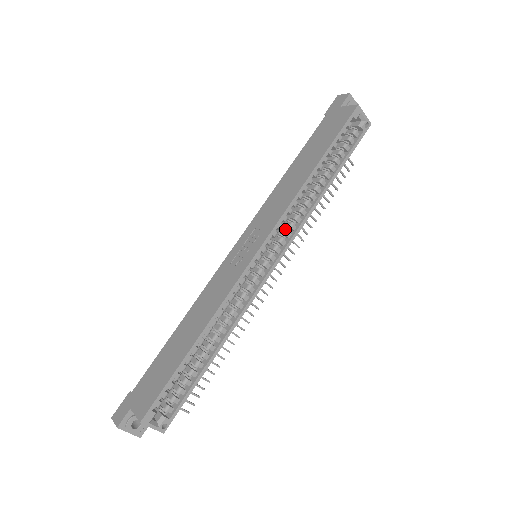
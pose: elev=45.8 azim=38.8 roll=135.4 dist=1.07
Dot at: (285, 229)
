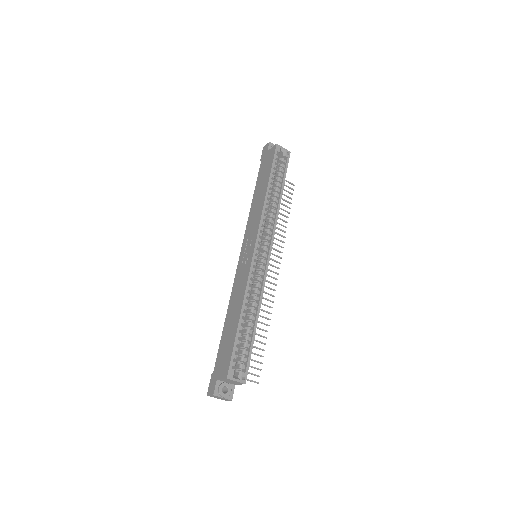
Dot at: (266, 231)
